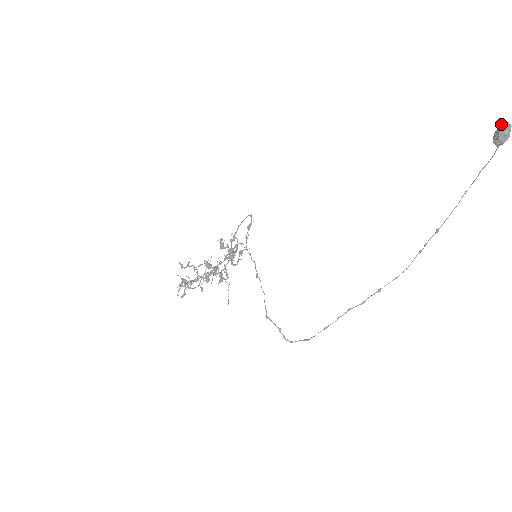
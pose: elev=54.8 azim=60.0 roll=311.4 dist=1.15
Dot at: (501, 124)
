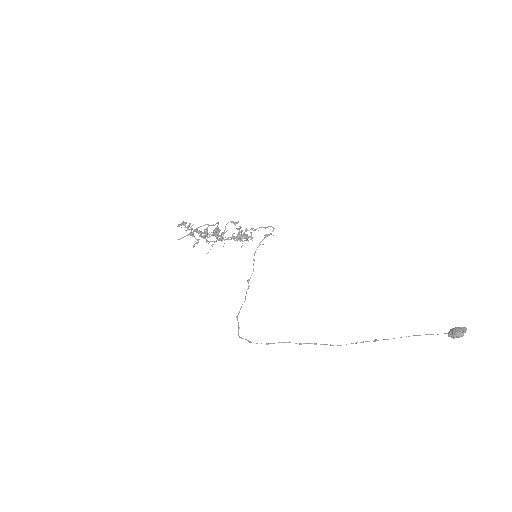
Dot at: (462, 328)
